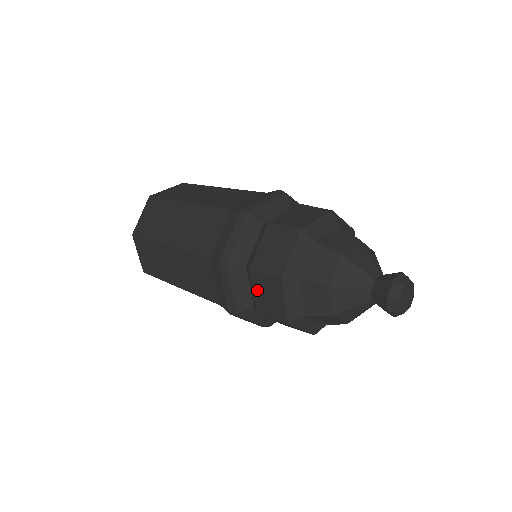
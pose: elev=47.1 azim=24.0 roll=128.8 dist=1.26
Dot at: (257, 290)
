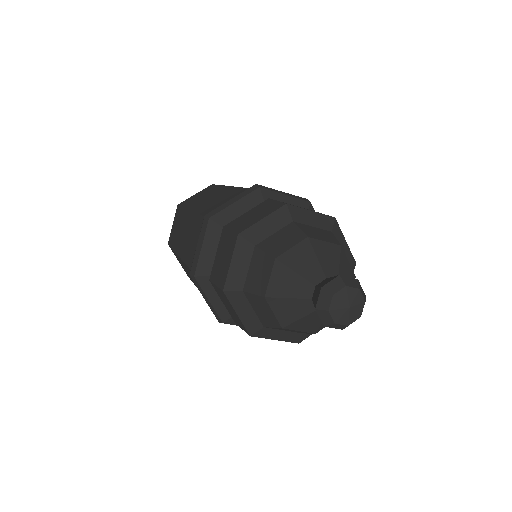
Dot at: (219, 250)
